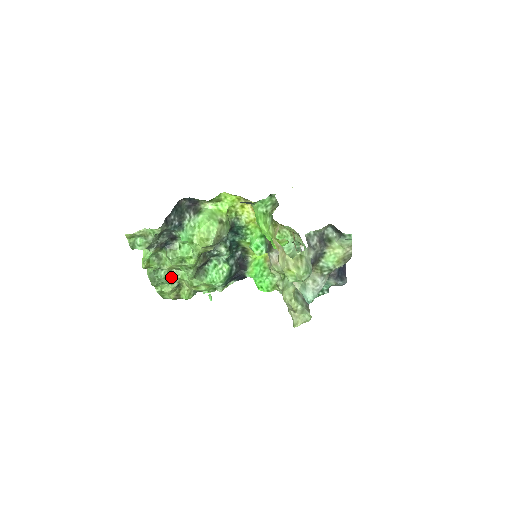
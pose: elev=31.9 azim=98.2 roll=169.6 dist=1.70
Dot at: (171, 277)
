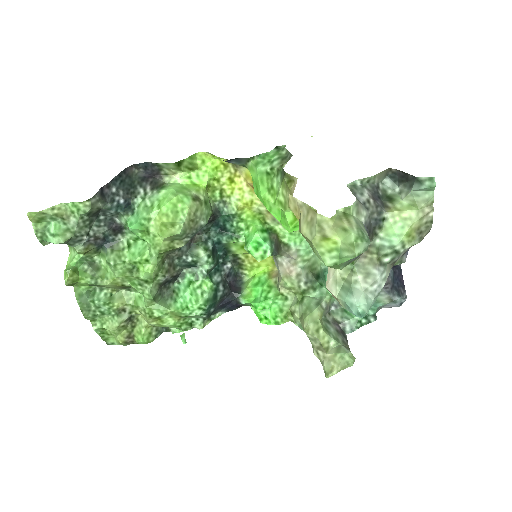
Dot at: (117, 302)
